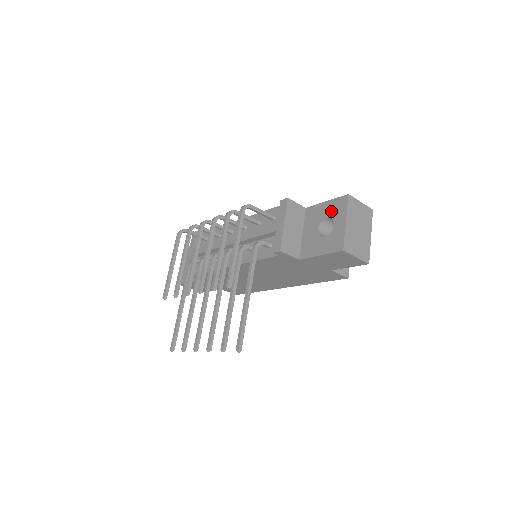
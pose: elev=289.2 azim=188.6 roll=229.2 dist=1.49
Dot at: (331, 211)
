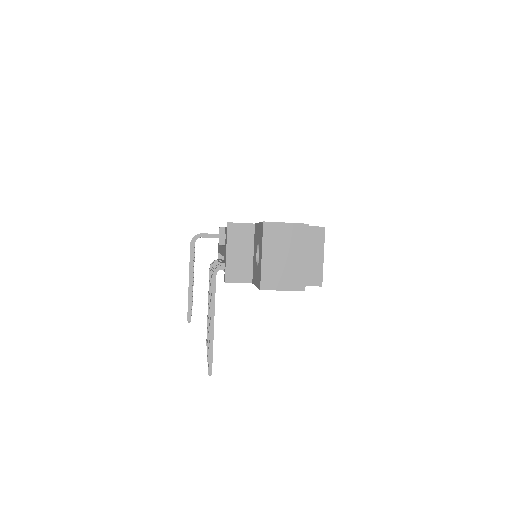
Dot at: (259, 237)
